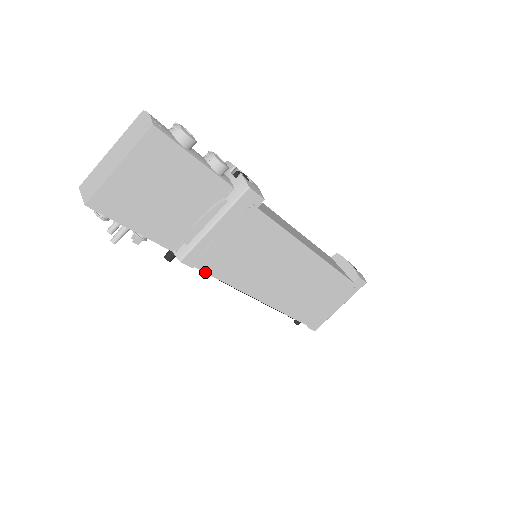
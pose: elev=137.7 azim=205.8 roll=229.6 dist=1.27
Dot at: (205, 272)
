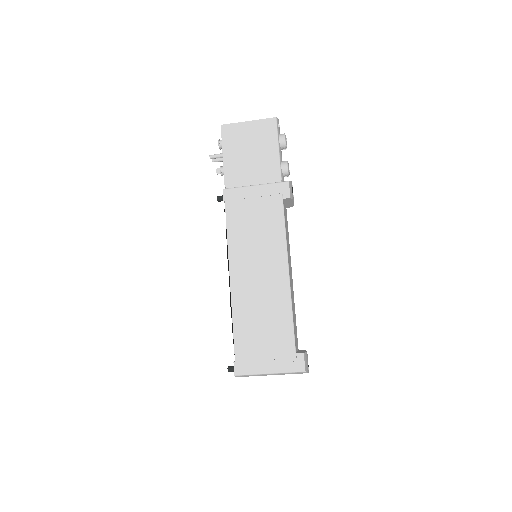
Dot at: (226, 211)
